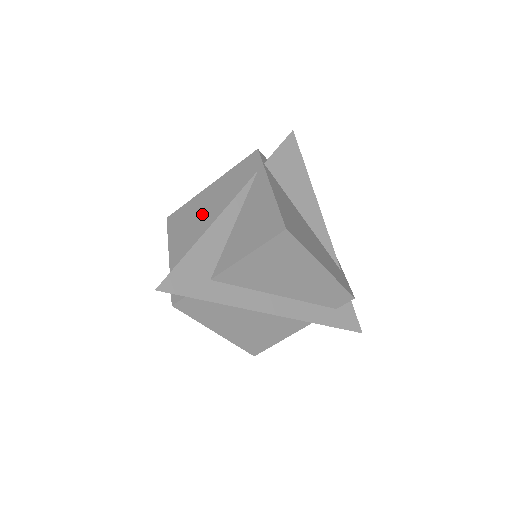
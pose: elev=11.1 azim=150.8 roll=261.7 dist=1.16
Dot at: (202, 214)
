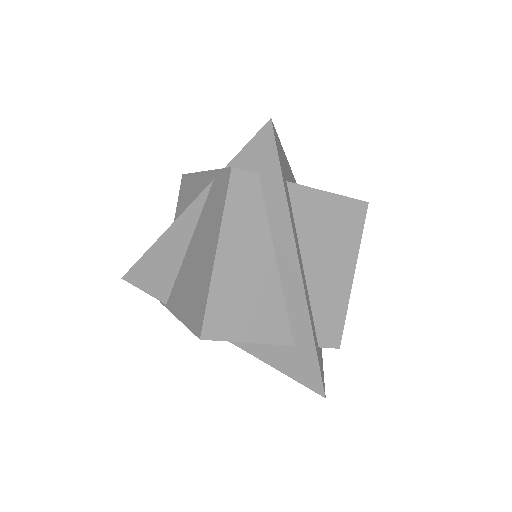
Dot at: occluded
